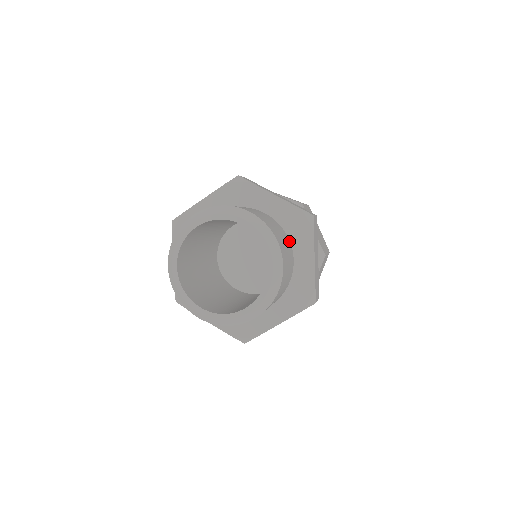
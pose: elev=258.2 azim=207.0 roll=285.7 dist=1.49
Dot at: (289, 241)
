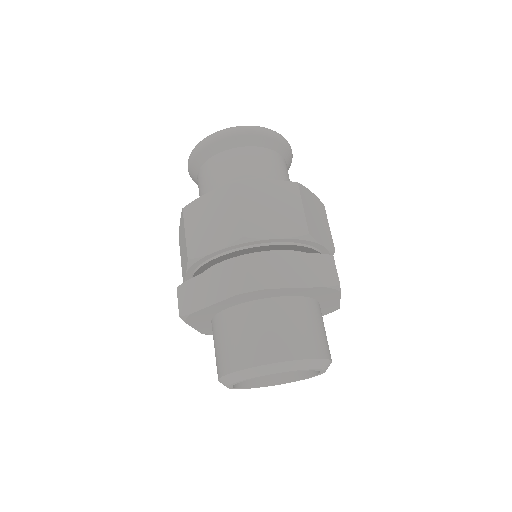
Dot at: (315, 302)
